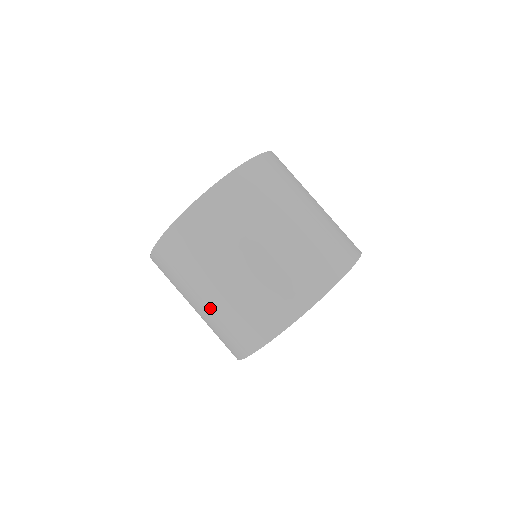
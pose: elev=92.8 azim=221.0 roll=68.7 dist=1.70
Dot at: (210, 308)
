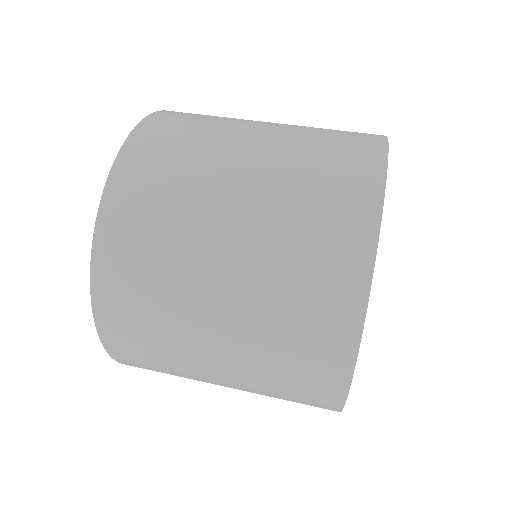
Dot at: (239, 384)
